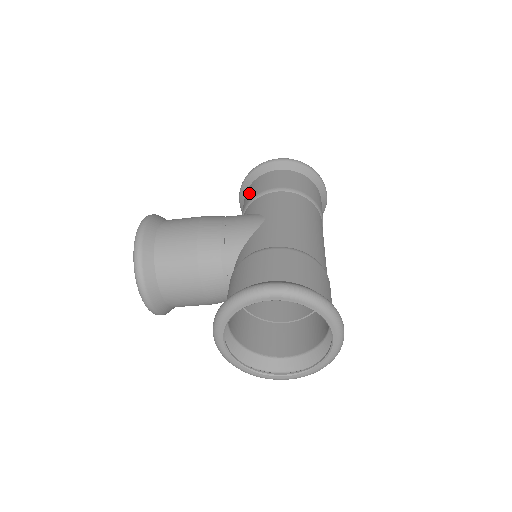
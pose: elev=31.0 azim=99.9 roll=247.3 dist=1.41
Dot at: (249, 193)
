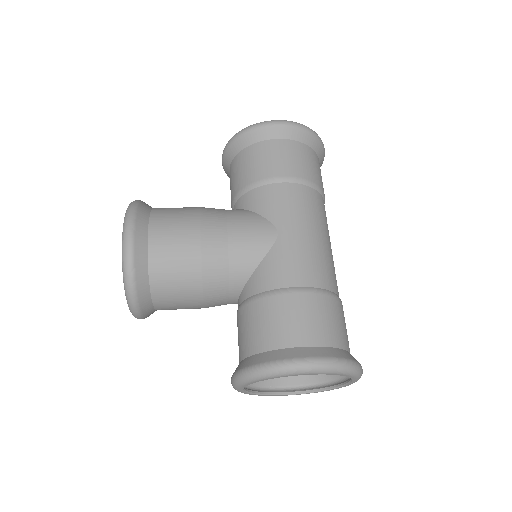
Dot at: (244, 167)
